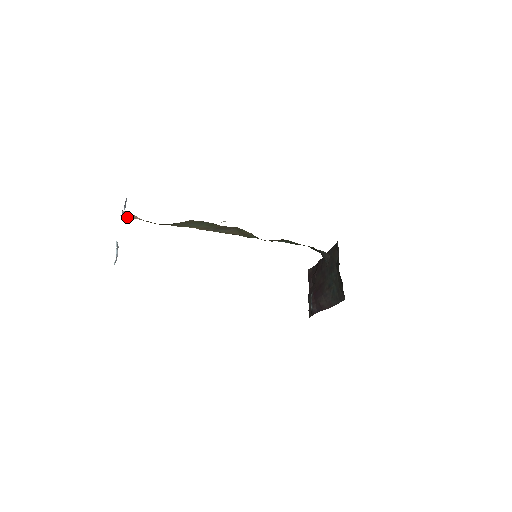
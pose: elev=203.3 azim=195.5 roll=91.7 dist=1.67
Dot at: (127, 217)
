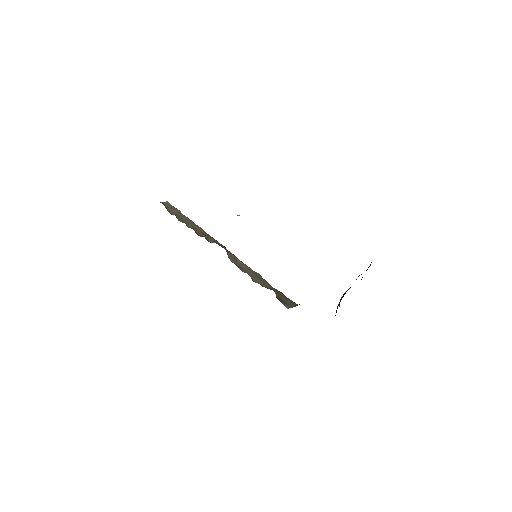
Dot at: occluded
